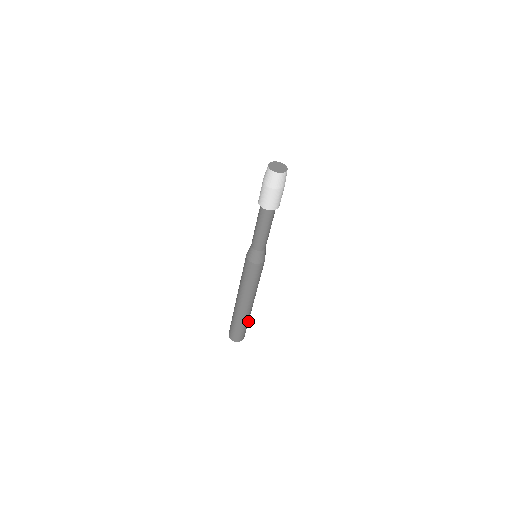
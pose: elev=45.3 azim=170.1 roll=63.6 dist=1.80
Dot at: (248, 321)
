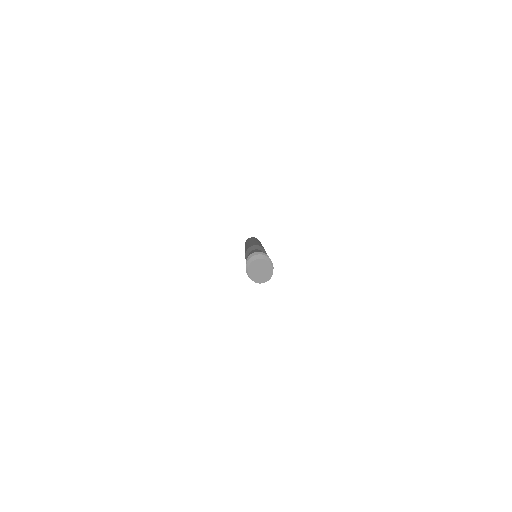
Dot at: occluded
